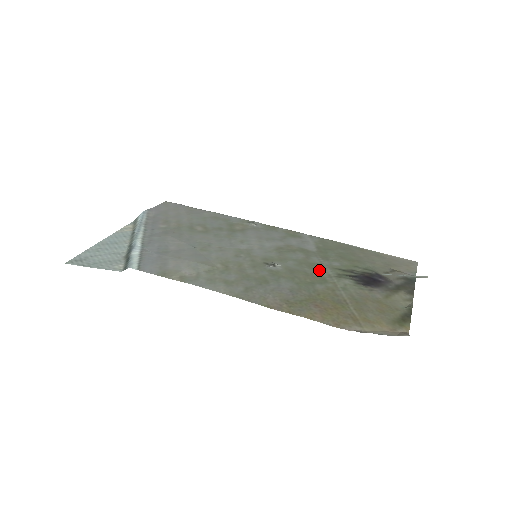
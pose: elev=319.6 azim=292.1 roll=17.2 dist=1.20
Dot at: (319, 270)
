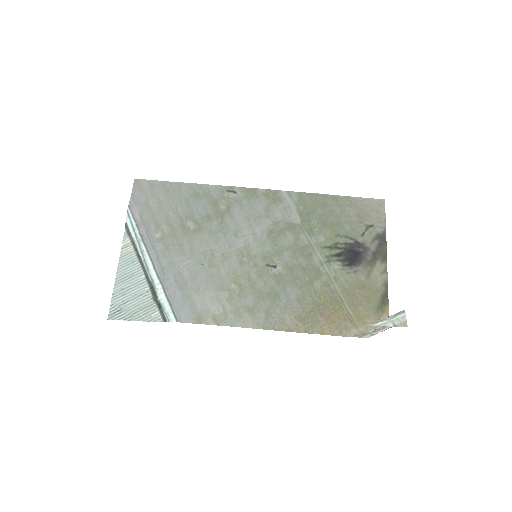
Dot at: (311, 257)
